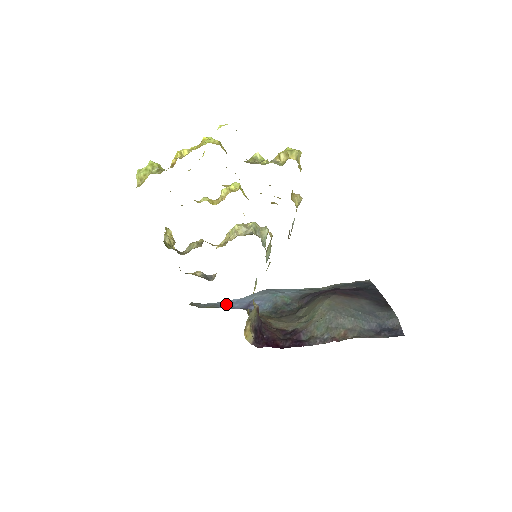
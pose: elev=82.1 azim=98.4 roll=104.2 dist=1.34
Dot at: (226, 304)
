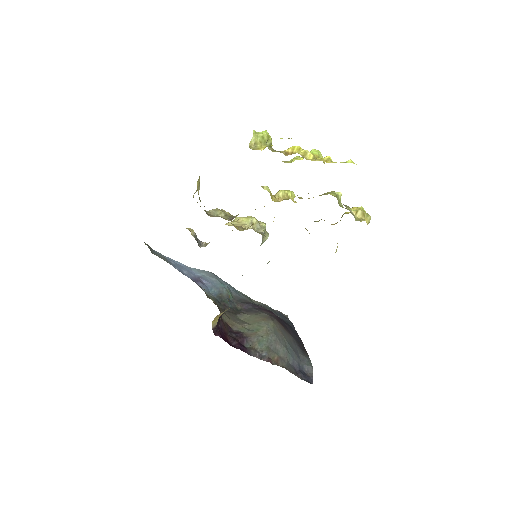
Dot at: (175, 264)
